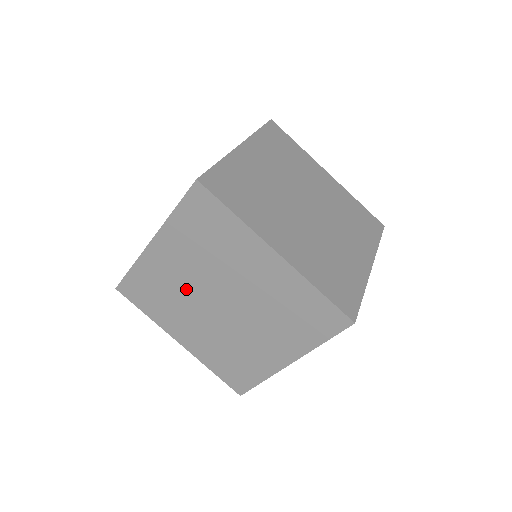
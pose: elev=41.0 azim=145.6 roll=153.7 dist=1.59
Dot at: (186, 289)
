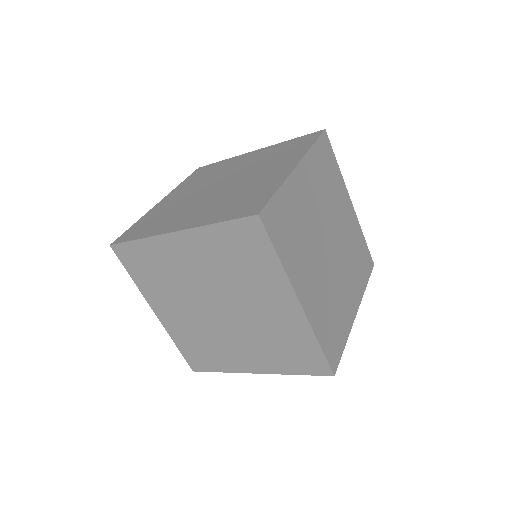
Dot at: (189, 282)
